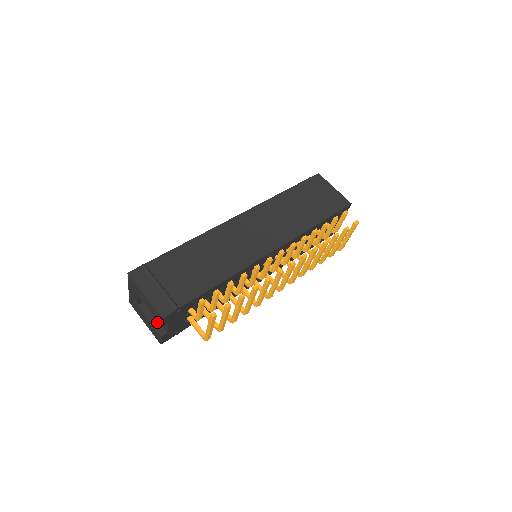
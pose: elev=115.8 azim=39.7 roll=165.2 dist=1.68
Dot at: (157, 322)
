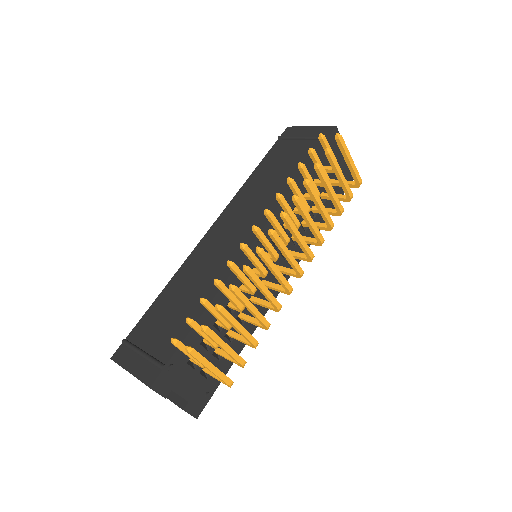
Dot at: (176, 395)
